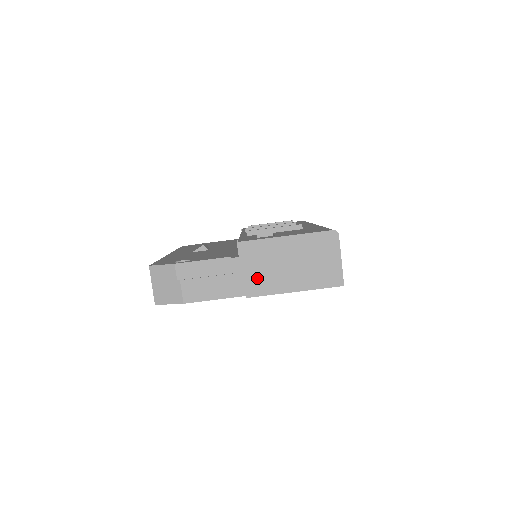
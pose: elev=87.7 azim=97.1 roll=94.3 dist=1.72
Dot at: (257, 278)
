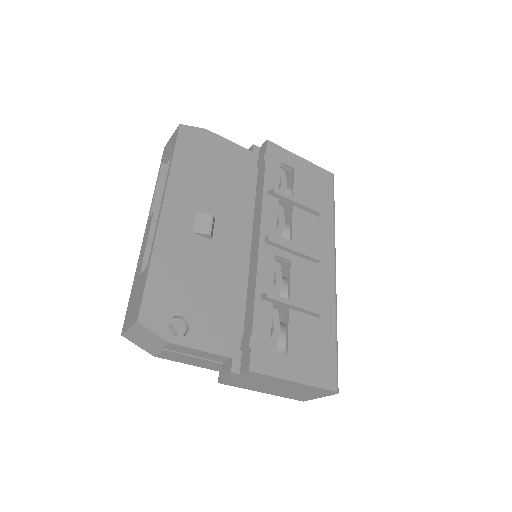
Dot at: (241, 382)
